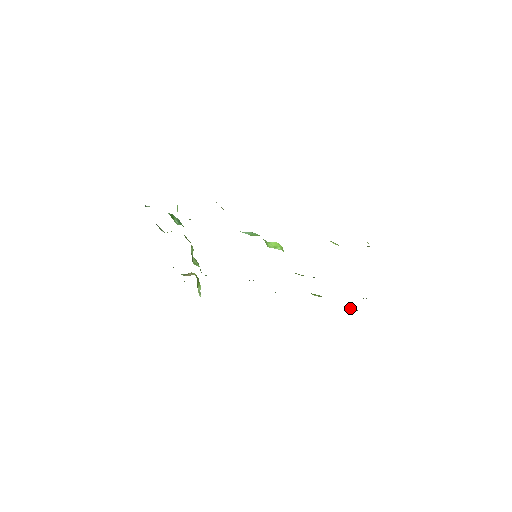
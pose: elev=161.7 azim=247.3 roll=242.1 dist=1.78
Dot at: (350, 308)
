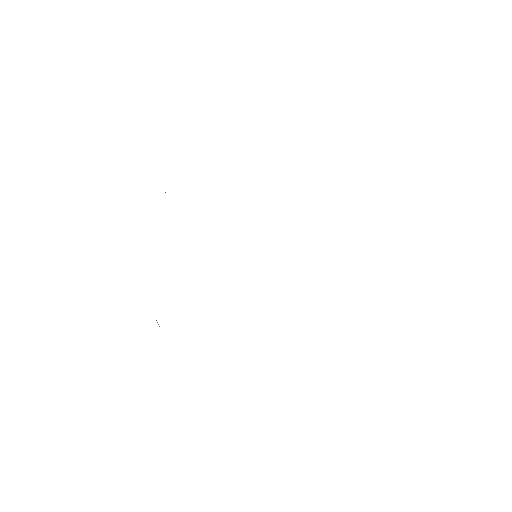
Dot at: occluded
